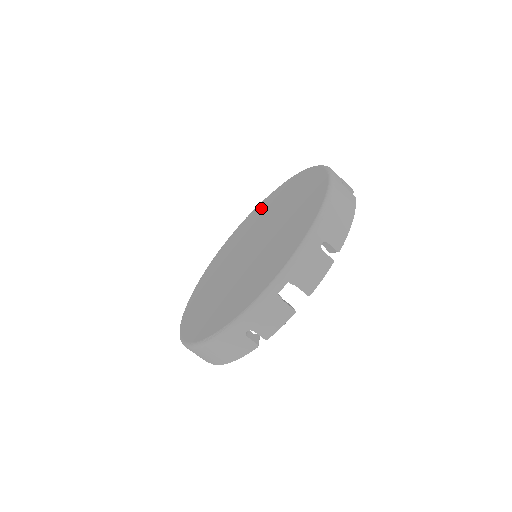
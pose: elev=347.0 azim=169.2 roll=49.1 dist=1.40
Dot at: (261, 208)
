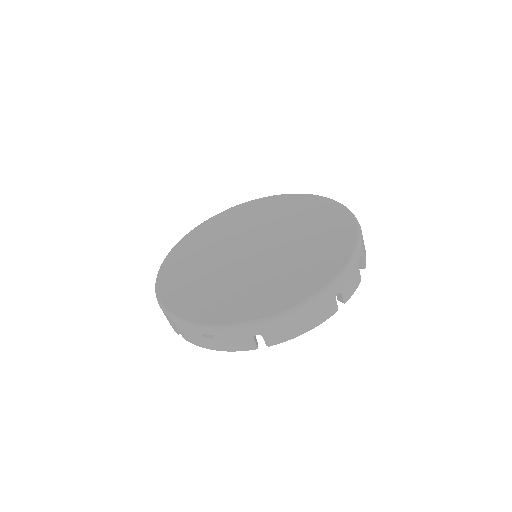
Dot at: (213, 226)
